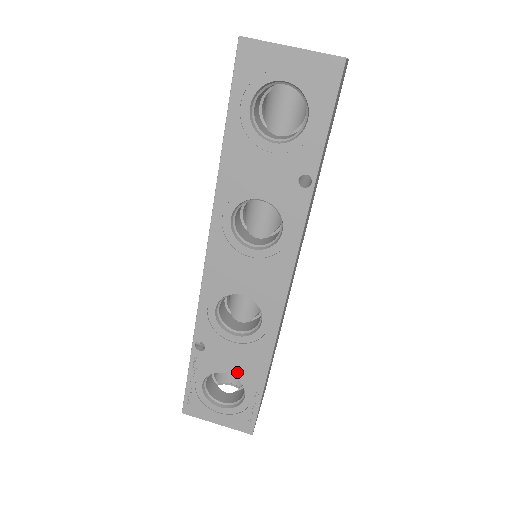
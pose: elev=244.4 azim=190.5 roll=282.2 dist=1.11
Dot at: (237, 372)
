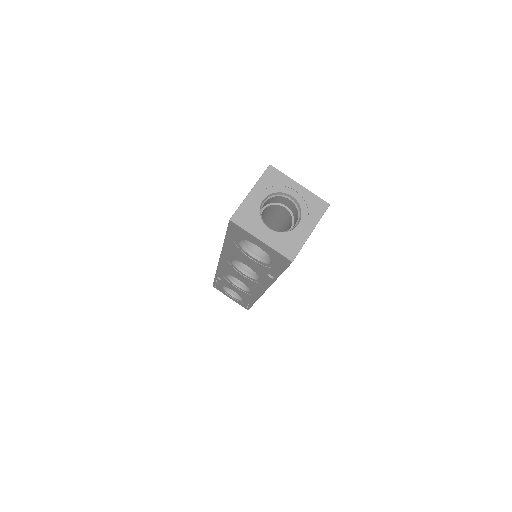
Dot at: (239, 294)
